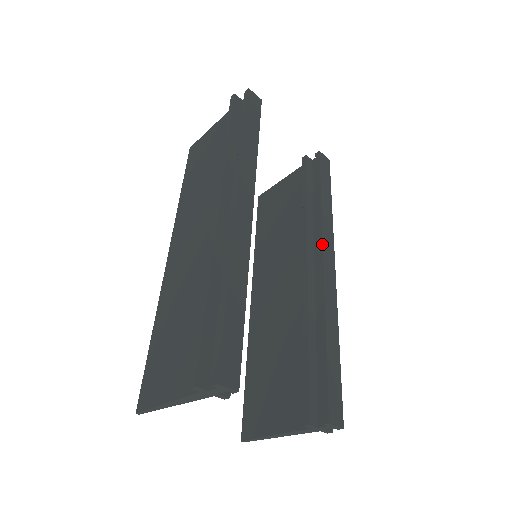
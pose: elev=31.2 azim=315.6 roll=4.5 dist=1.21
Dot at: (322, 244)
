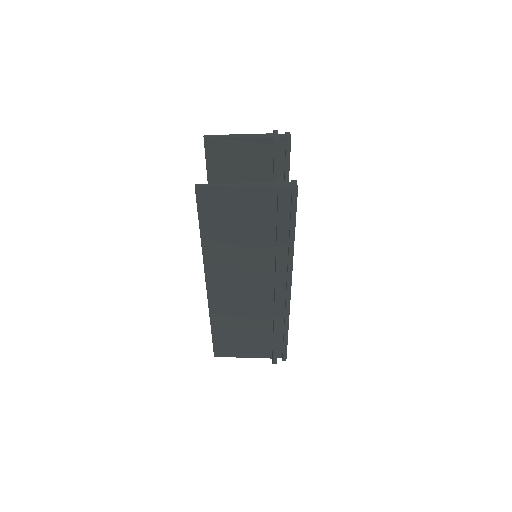
Dot at: occluded
